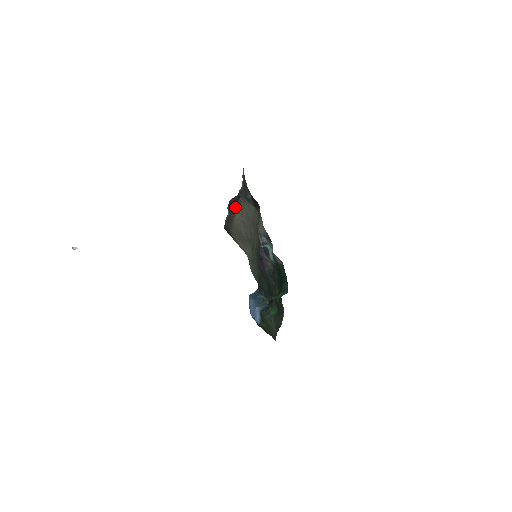
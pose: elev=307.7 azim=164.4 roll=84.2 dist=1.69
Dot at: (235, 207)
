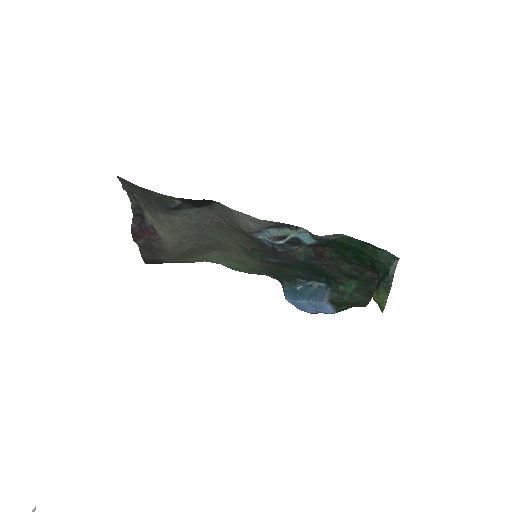
Dot at: (151, 232)
